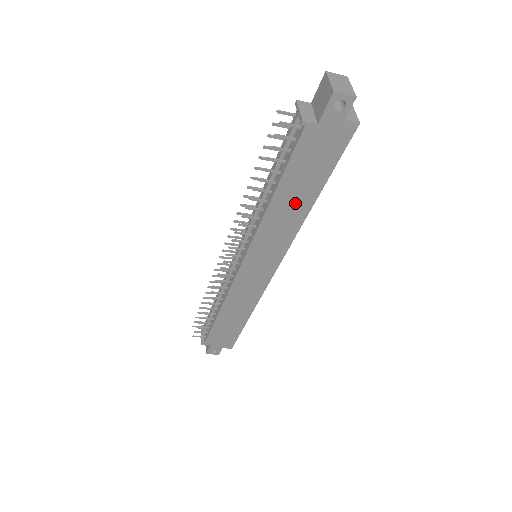
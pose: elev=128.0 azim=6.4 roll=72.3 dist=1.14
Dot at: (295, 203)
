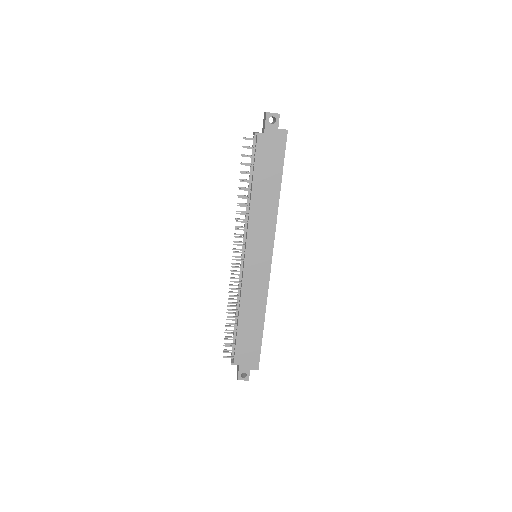
Dot at: (267, 195)
